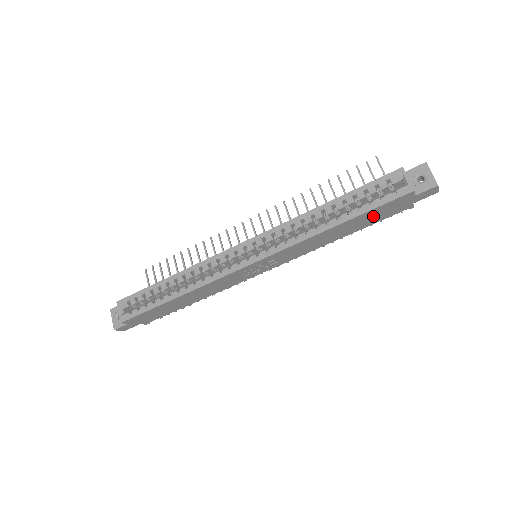
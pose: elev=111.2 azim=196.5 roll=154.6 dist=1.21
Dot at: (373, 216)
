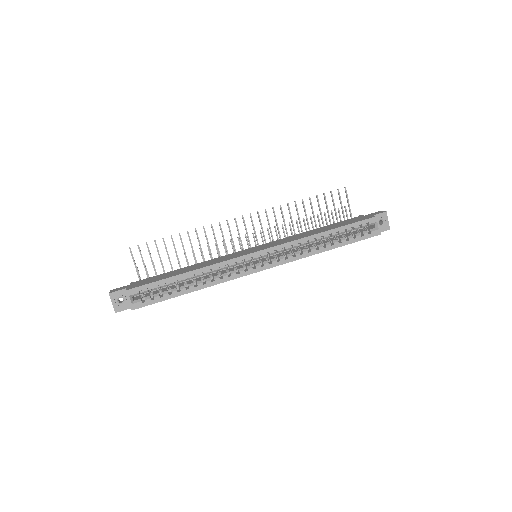
Dot at: occluded
